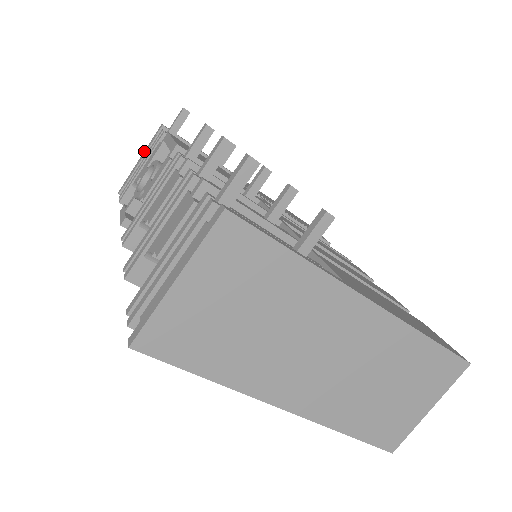
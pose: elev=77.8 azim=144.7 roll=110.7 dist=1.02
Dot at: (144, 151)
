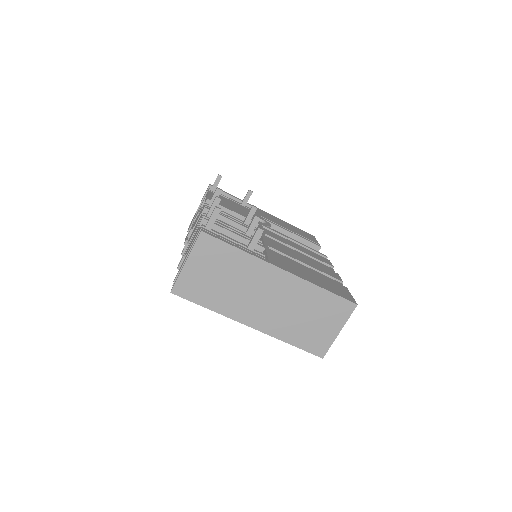
Dot at: occluded
